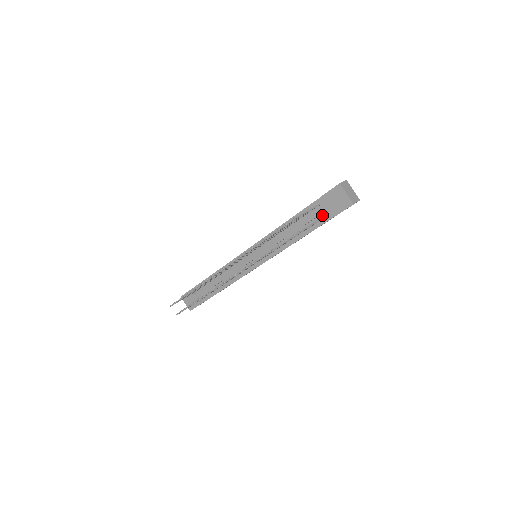
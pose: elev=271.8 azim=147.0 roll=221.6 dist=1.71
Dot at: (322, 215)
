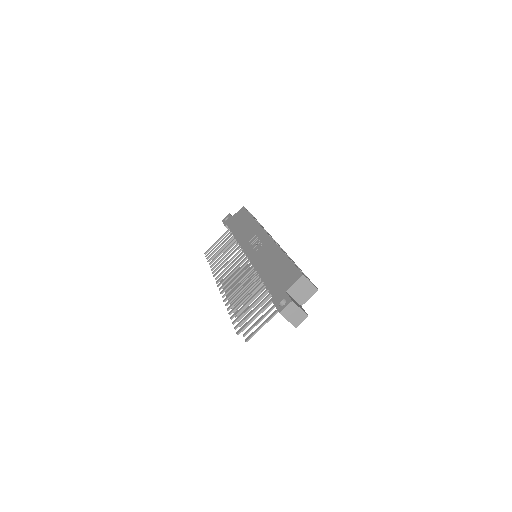
Dot at: occluded
